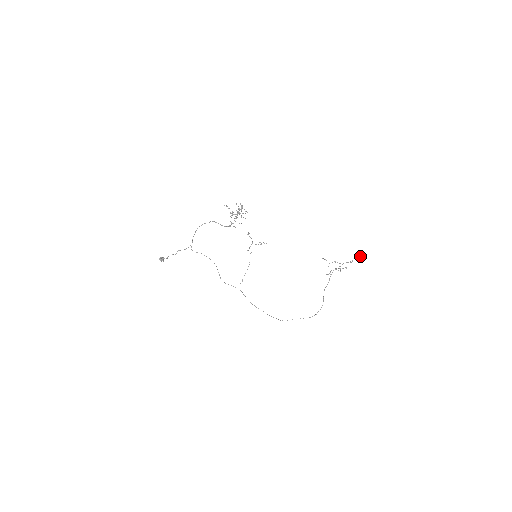
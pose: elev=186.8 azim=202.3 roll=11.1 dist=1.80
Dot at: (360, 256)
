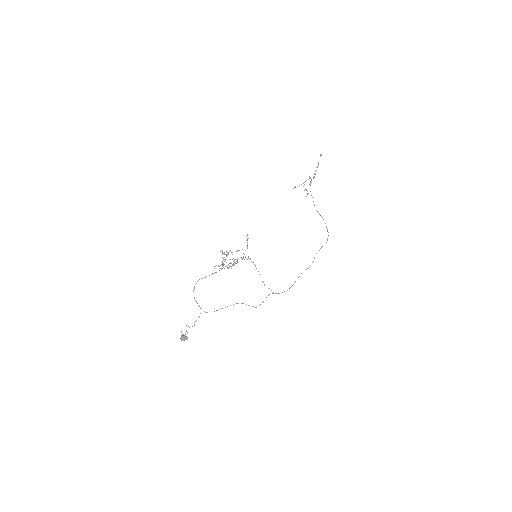
Dot at: (320, 155)
